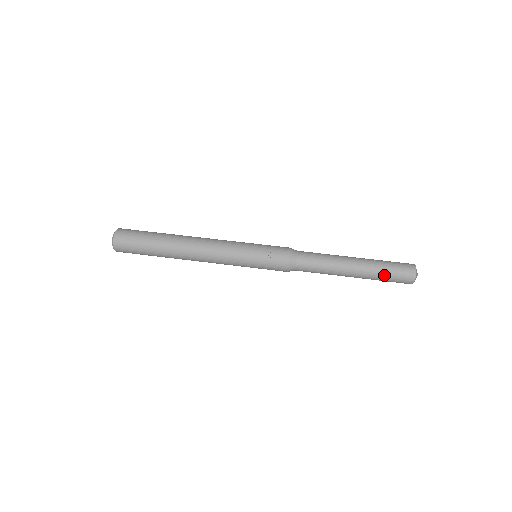
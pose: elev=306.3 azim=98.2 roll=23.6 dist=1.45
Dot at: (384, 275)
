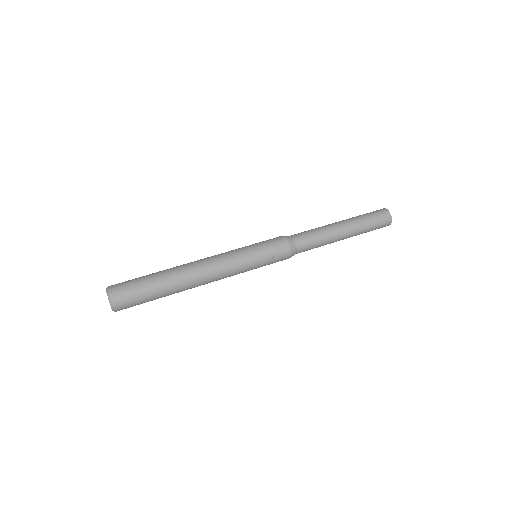
Dot at: (368, 230)
